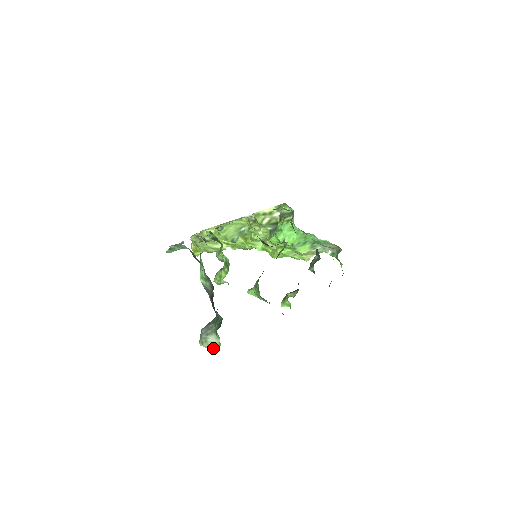
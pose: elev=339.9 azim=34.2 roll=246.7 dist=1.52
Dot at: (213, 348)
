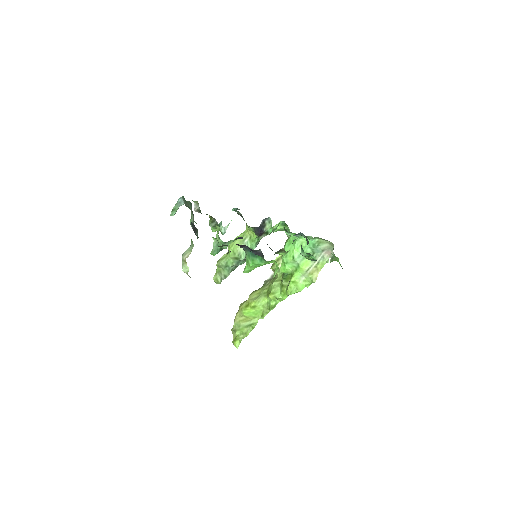
Dot at: (188, 255)
